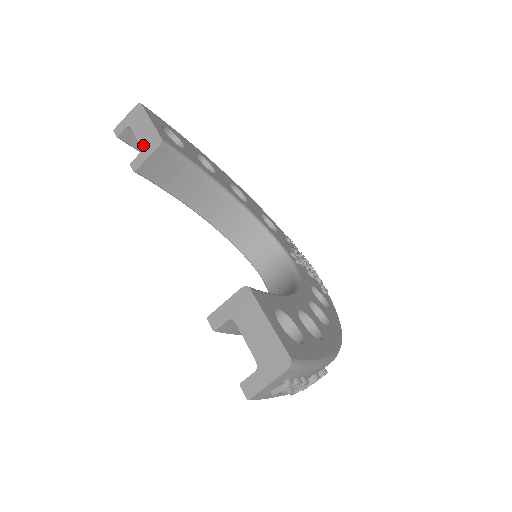
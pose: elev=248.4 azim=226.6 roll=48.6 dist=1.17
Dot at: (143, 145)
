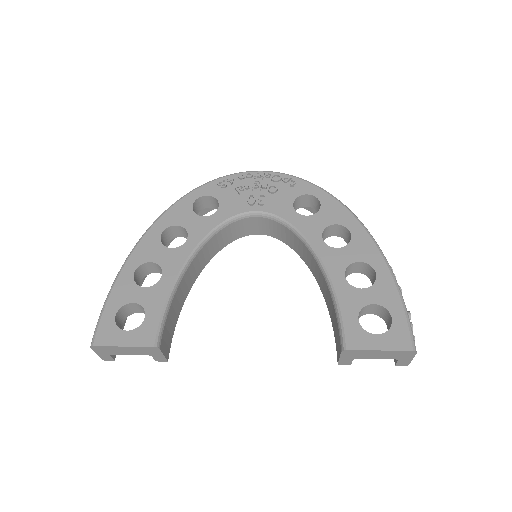
Dot at: (146, 354)
